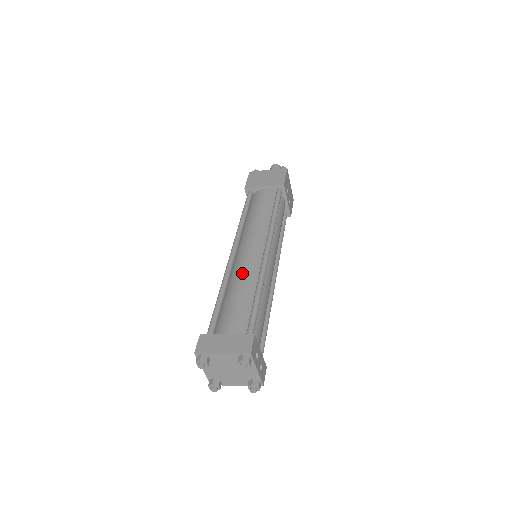
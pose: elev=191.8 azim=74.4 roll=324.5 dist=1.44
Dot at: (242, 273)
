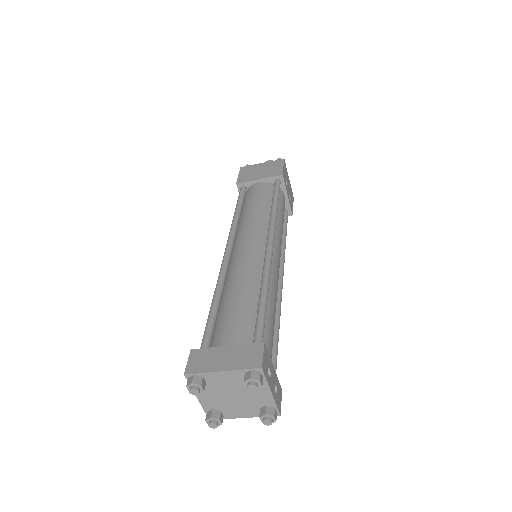
Dot at: (241, 272)
